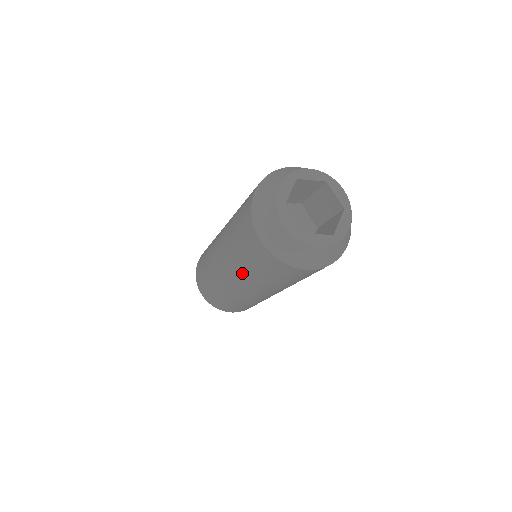
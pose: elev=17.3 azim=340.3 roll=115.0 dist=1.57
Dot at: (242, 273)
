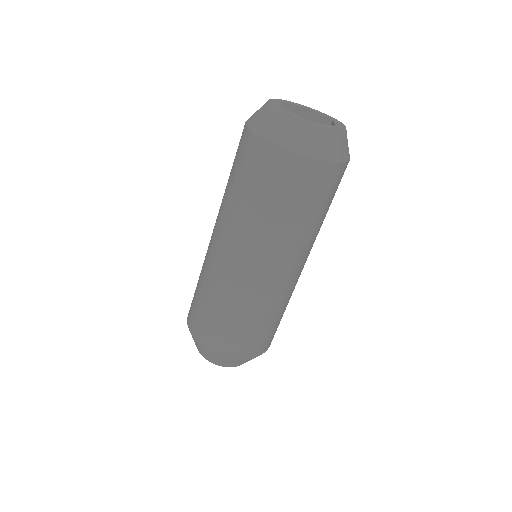
Dot at: (223, 201)
